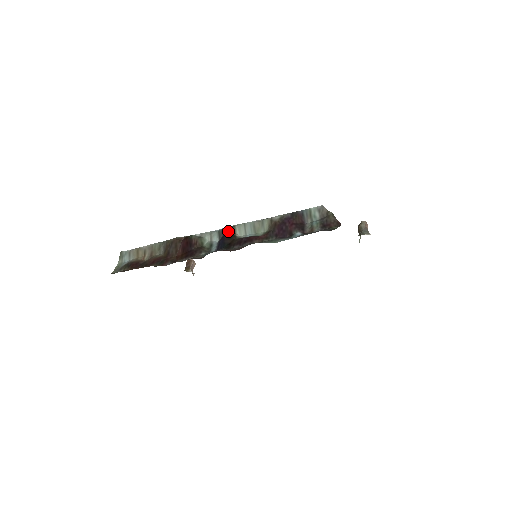
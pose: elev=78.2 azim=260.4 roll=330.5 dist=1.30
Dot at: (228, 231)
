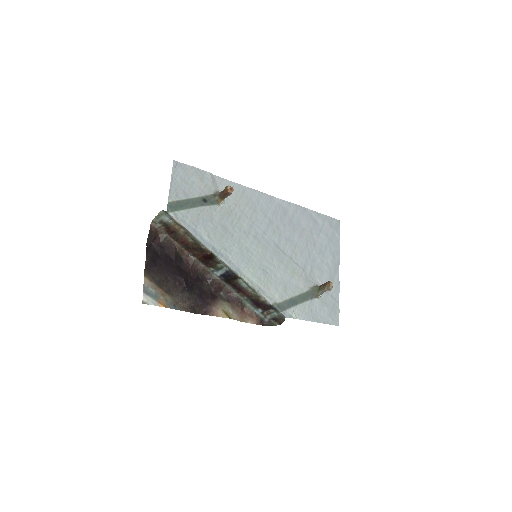
Dot at: (235, 277)
